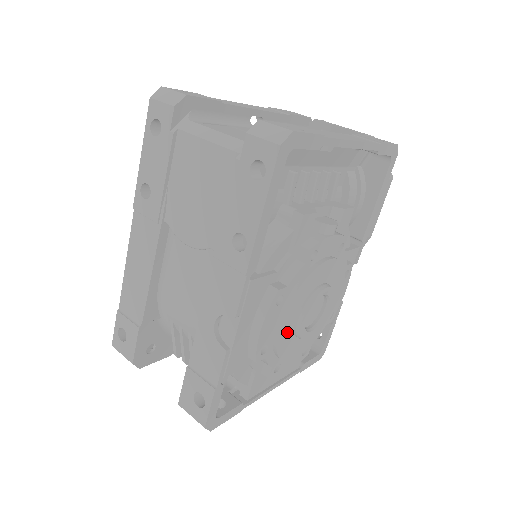
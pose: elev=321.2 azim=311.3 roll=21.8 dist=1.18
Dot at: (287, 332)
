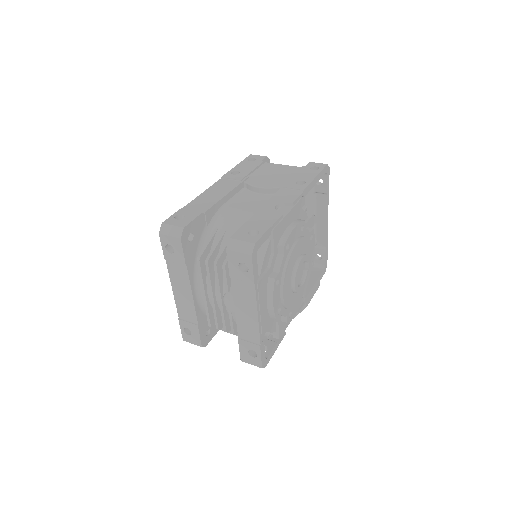
Dot at: (295, 256)
